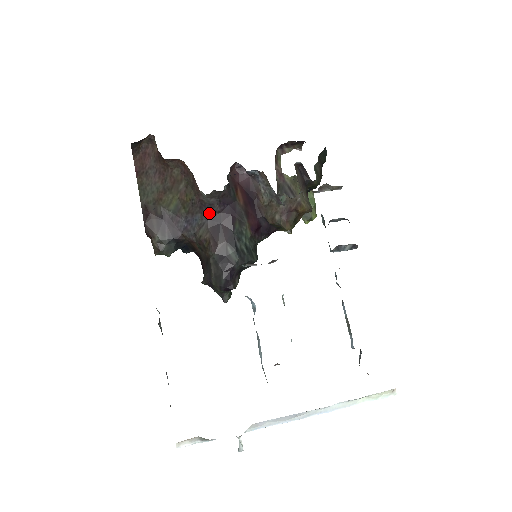
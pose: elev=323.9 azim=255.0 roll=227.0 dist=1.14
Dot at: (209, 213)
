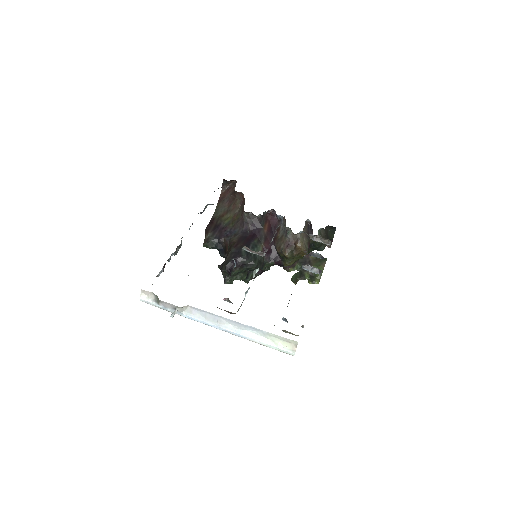
Dot at: (244, 229)
